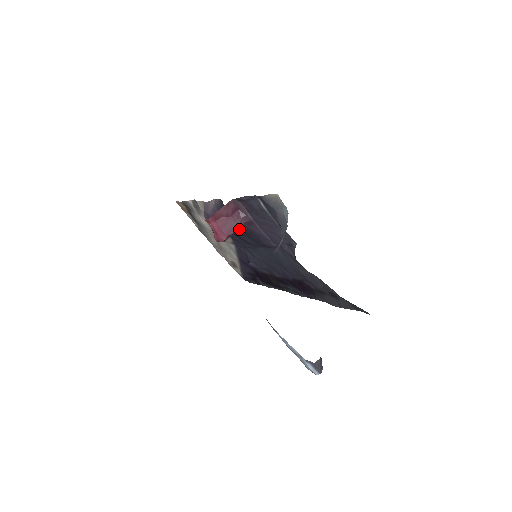
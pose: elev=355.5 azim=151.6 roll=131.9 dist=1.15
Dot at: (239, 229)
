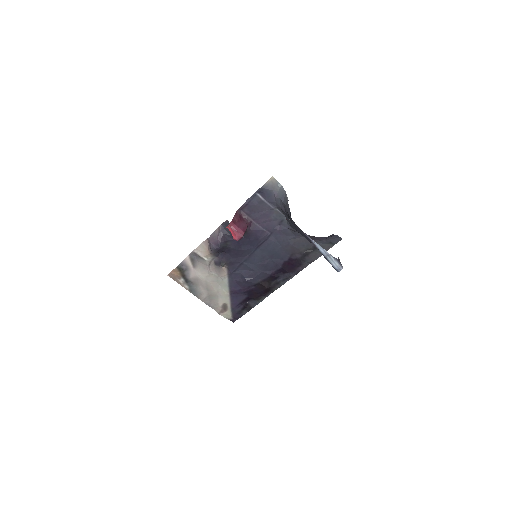
Dot at: (240, 240)
